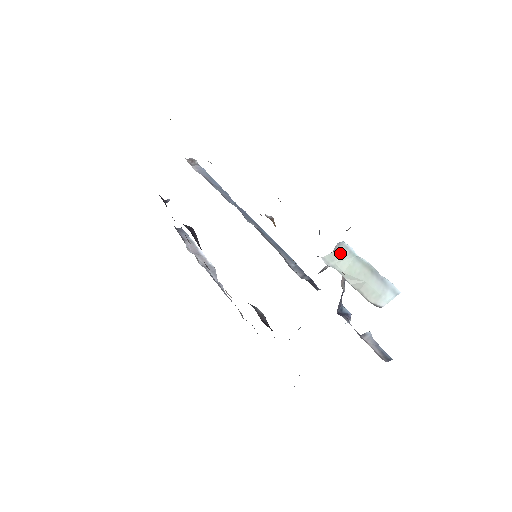
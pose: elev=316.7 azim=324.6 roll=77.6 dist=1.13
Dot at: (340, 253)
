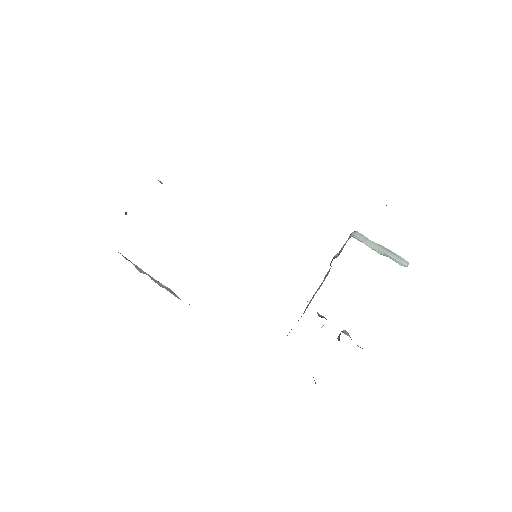
Dot at: (360, 236)
